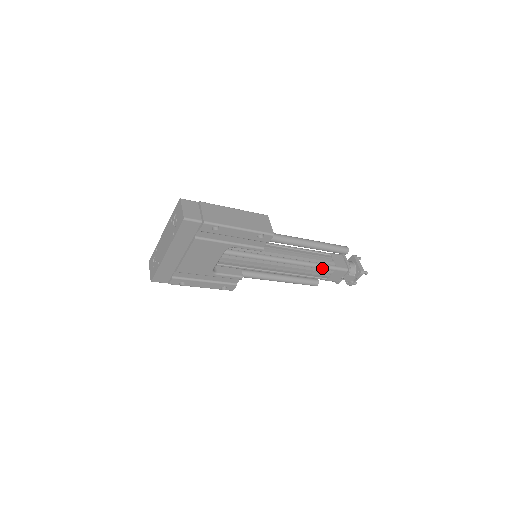
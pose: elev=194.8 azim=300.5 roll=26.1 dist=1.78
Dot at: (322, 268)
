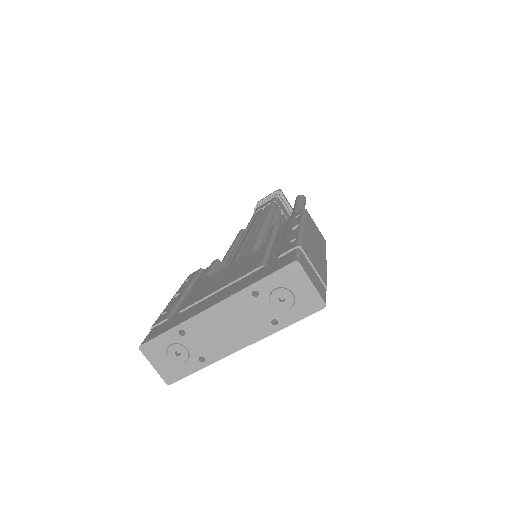
Dot at: occluded
